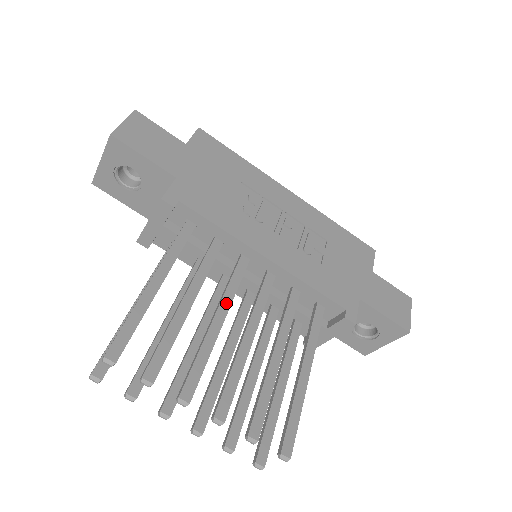
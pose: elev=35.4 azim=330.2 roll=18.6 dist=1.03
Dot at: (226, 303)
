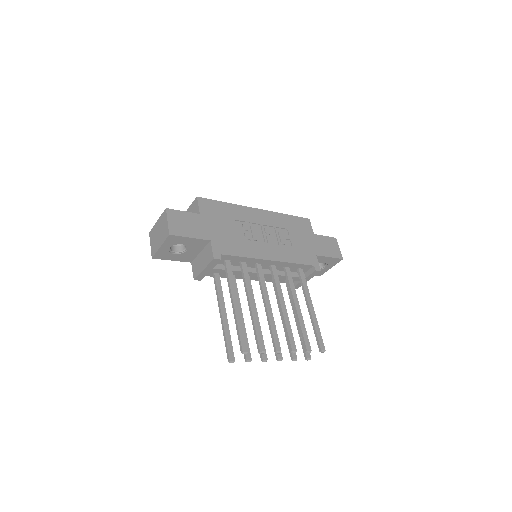
Dot at: (266, 295)
